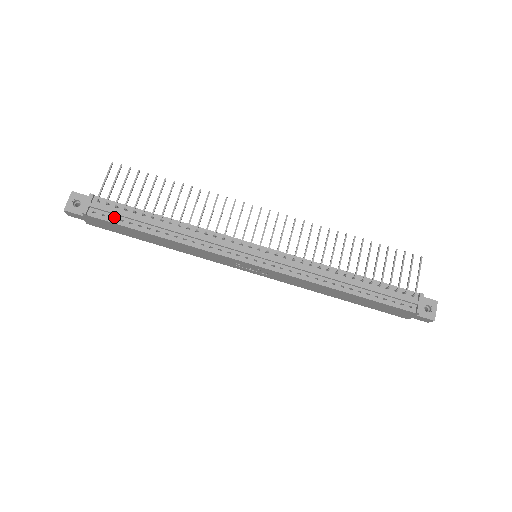
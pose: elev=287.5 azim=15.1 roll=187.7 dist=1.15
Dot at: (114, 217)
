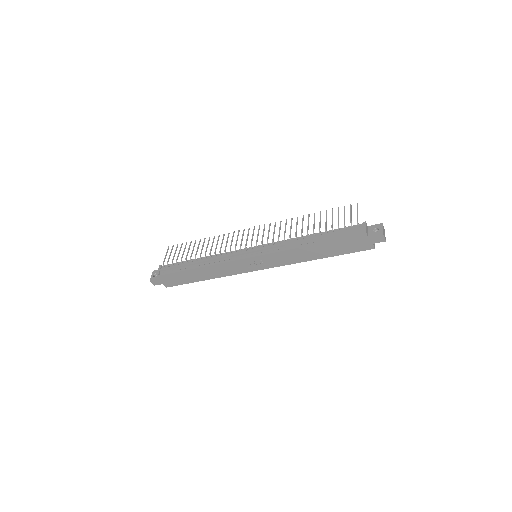
Dot at: (173, 270)
